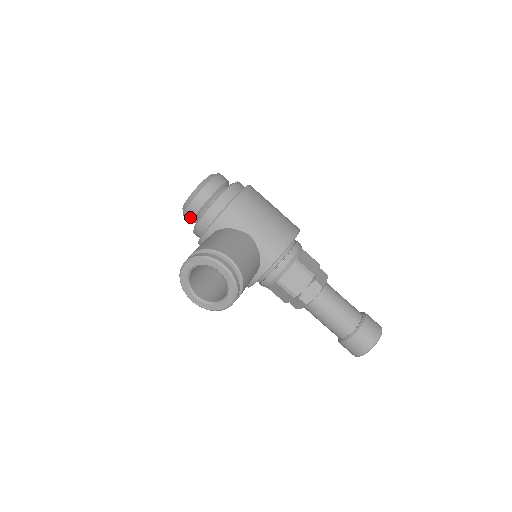
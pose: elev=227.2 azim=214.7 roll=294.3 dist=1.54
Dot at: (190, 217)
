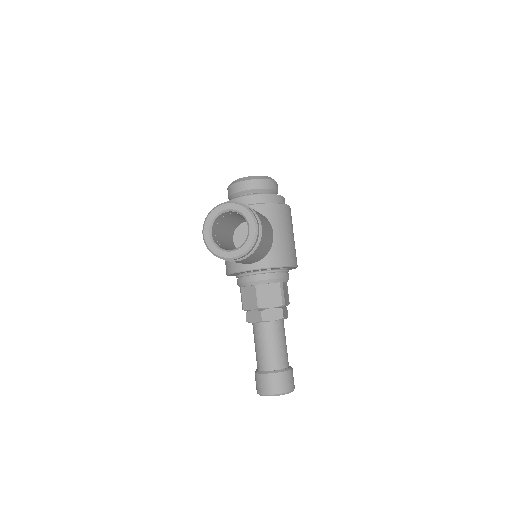
Dot at: (236, 190)
